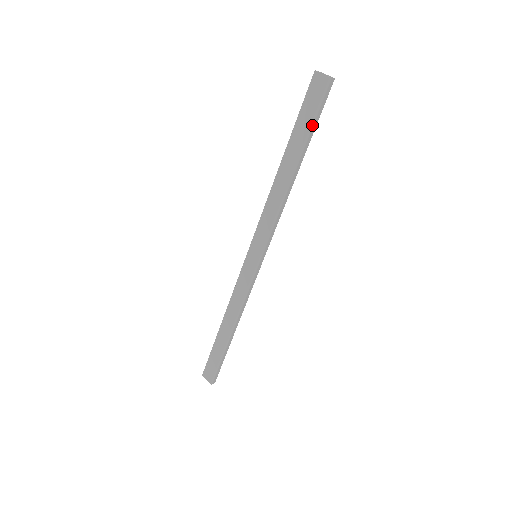
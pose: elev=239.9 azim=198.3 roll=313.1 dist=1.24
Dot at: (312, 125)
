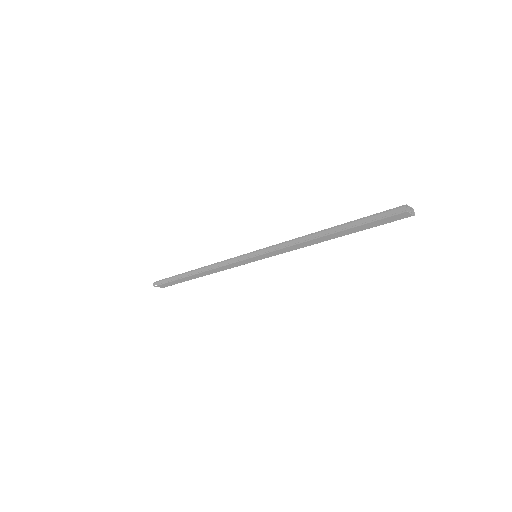
Dot at: occluded
